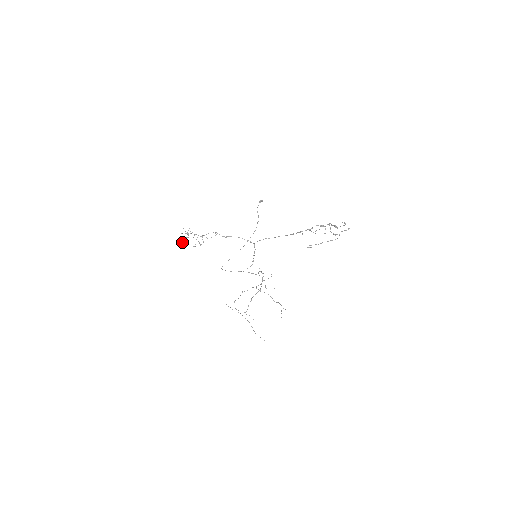
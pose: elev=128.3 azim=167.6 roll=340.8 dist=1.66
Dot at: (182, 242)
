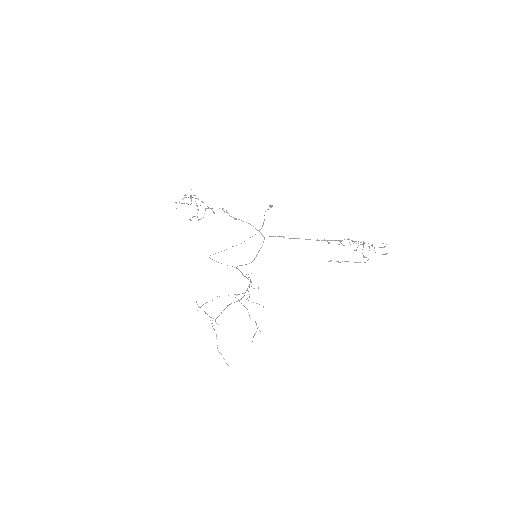
Dot at: occluded
